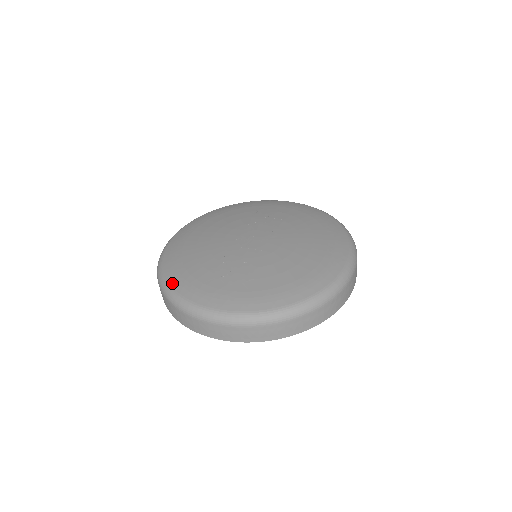
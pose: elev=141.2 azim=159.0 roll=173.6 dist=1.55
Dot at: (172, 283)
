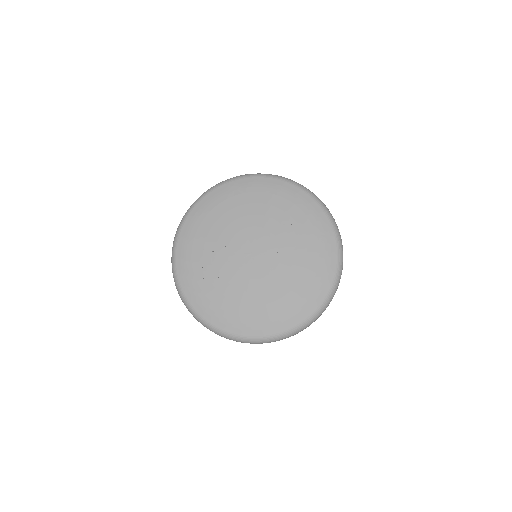
Dot at: (182, 231)
